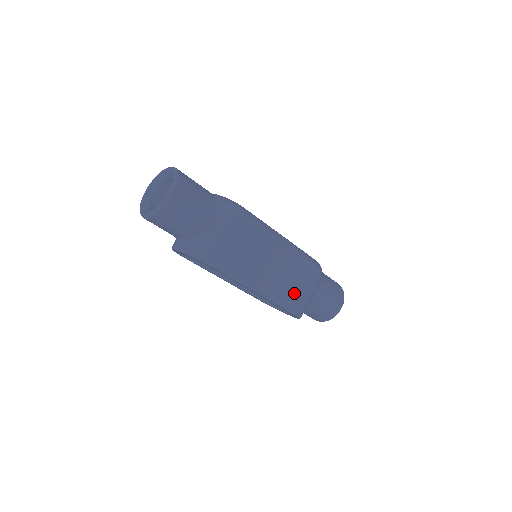
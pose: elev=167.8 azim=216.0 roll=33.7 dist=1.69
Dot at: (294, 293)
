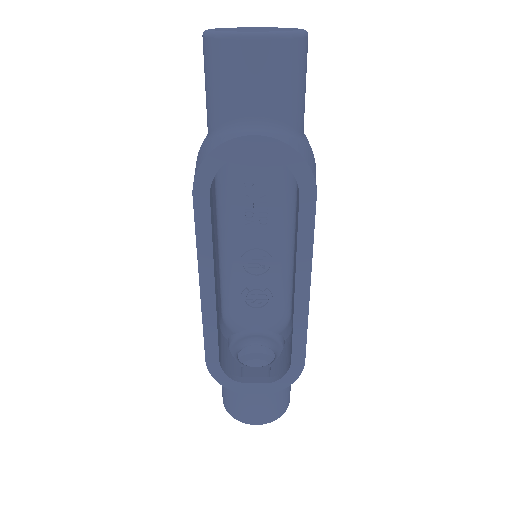
Dot at: occluded
